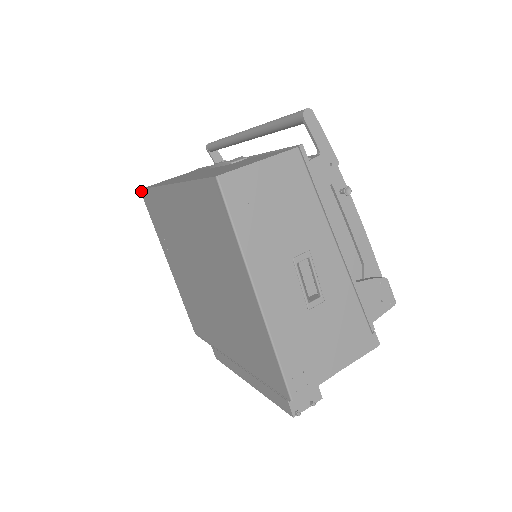
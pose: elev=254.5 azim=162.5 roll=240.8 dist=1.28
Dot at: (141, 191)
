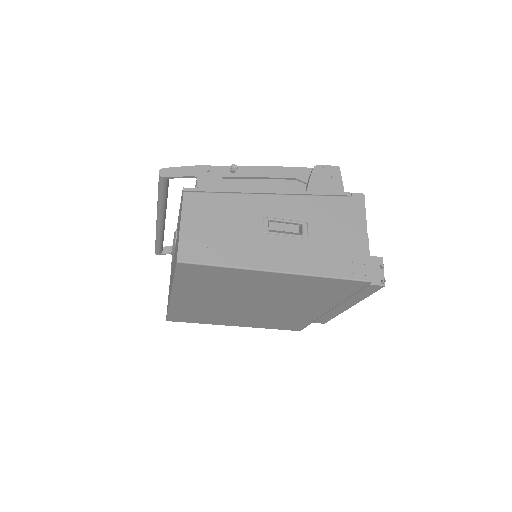
Dot at: occluded
